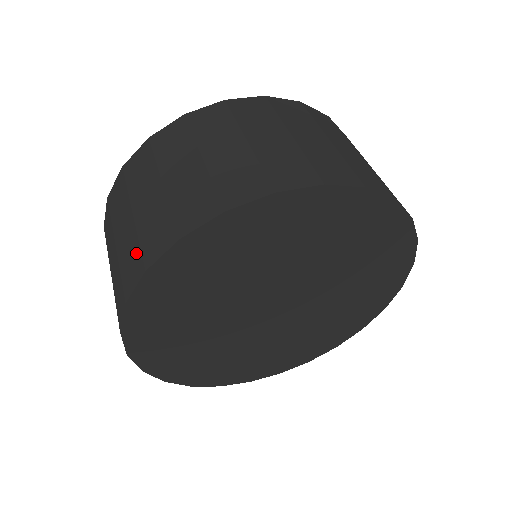
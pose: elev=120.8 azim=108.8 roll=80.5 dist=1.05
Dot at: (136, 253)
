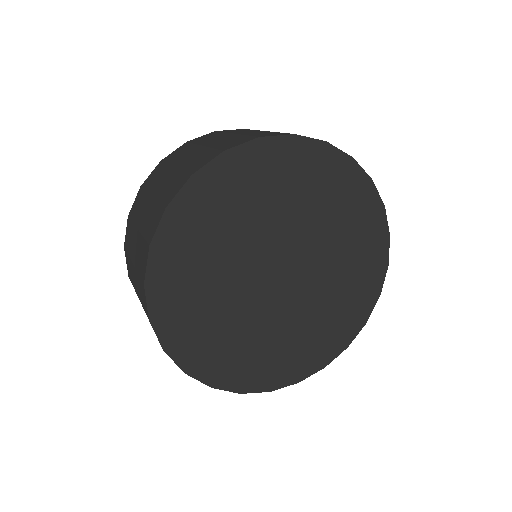
Dot at: (157, 209)
